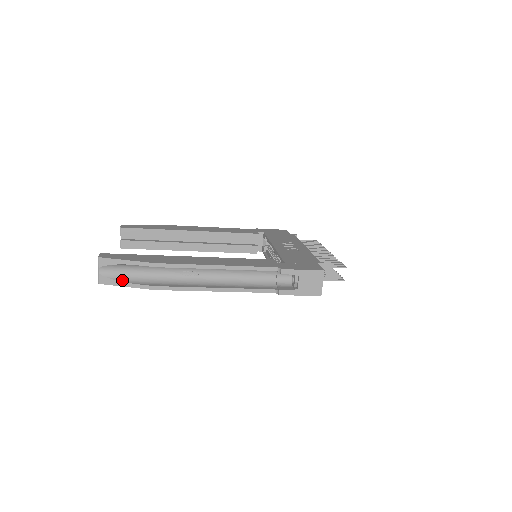
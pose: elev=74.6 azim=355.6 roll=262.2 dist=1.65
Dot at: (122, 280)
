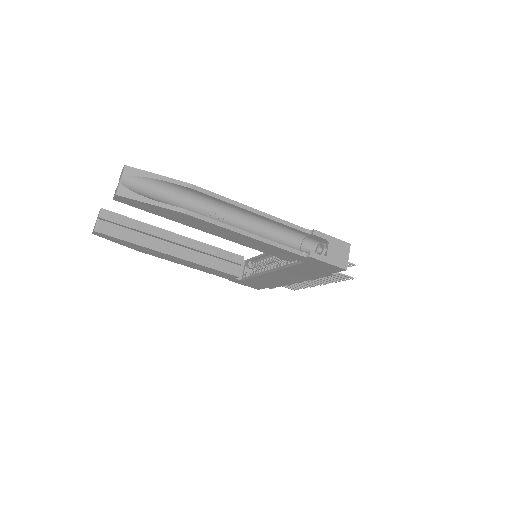
Dot at: (147, 197)
